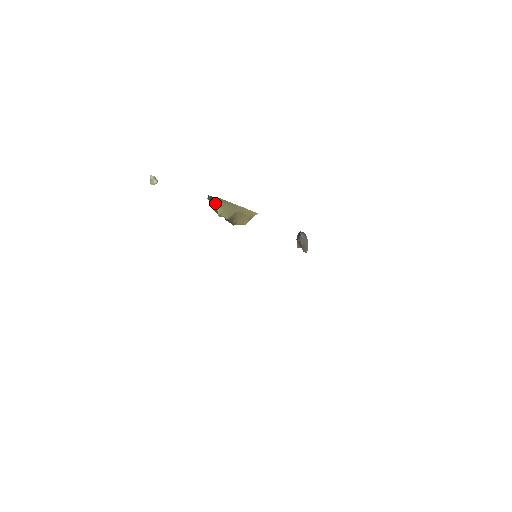
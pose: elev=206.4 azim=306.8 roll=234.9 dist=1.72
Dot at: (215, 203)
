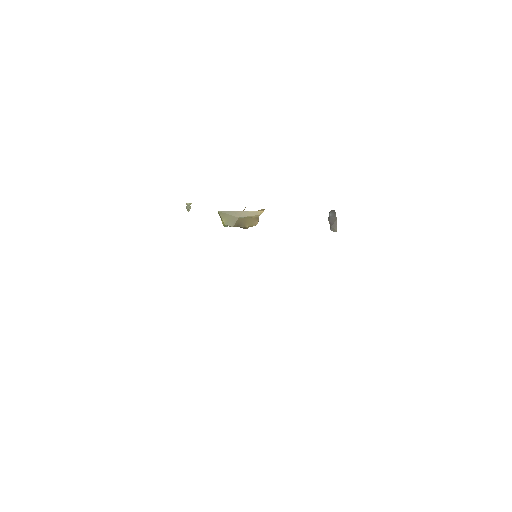
Dot at: occluded
